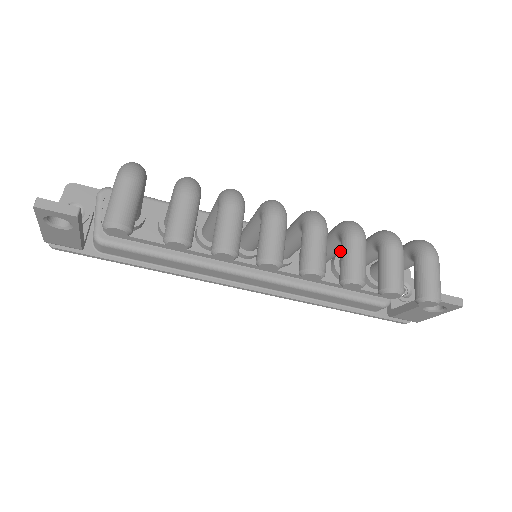
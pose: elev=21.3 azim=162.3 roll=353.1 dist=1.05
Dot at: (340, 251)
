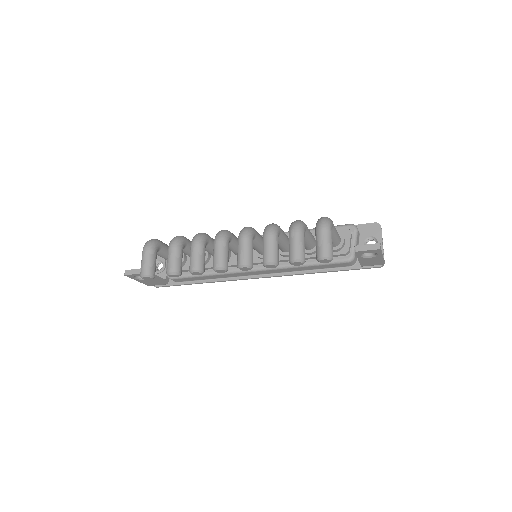
Dot at: (280, 242)
